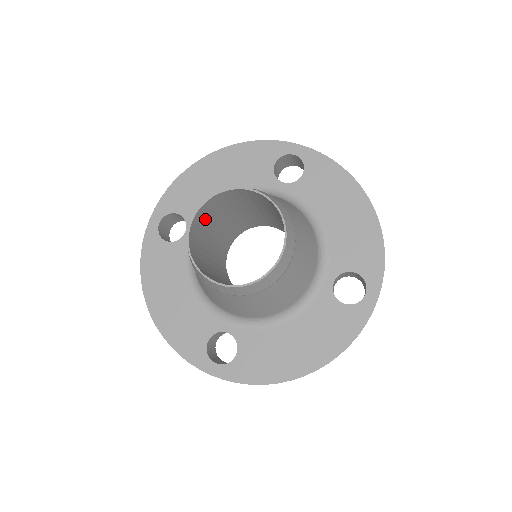
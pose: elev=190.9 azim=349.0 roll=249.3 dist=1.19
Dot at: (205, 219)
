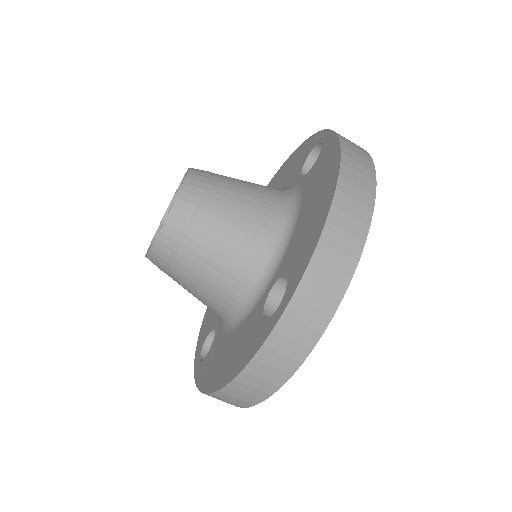
Dot at: occluded
